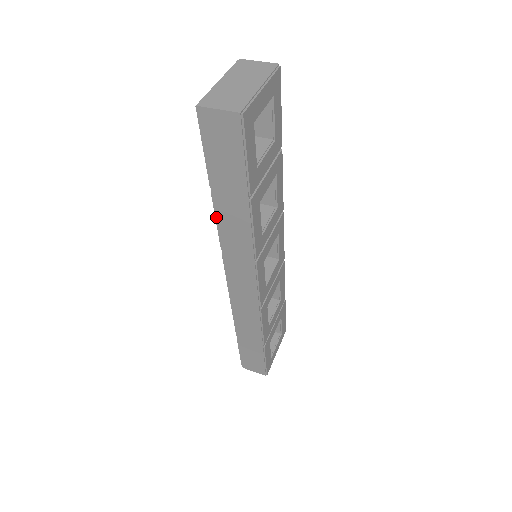
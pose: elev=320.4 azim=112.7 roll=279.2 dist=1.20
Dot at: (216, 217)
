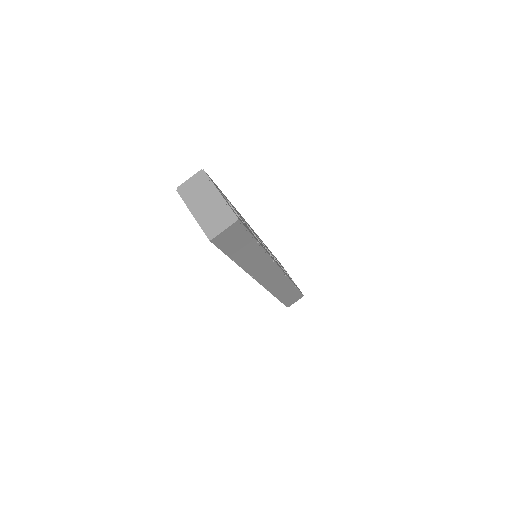
Dot at: (242, 268)
